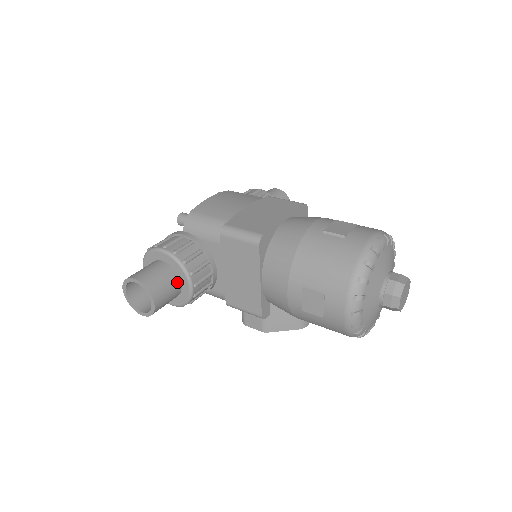
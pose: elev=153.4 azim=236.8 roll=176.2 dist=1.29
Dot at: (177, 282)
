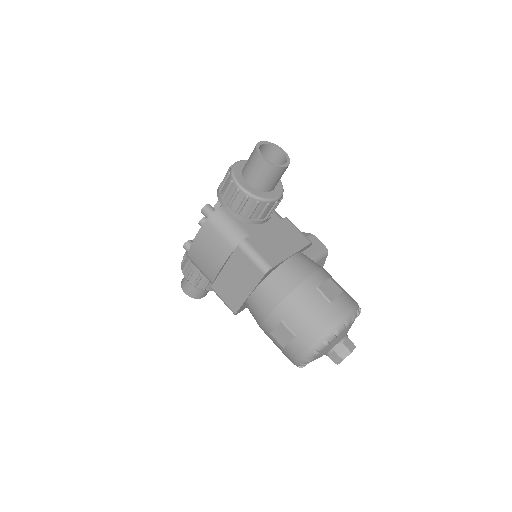
Dot at: occluded
